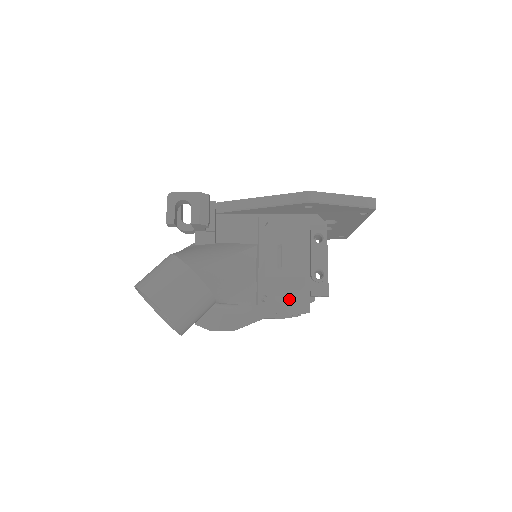
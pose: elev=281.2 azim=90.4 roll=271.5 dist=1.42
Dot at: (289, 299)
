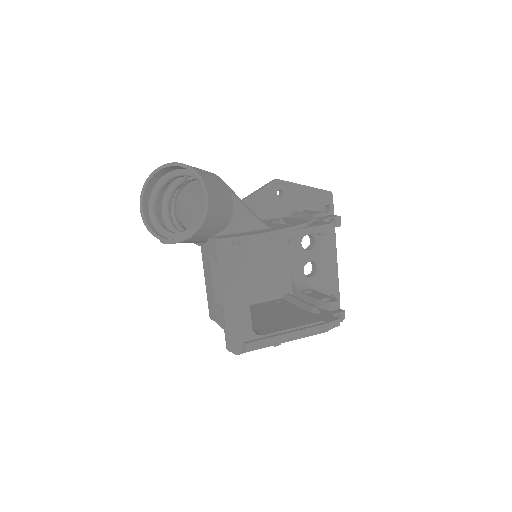
Dot at: (305, 221)
